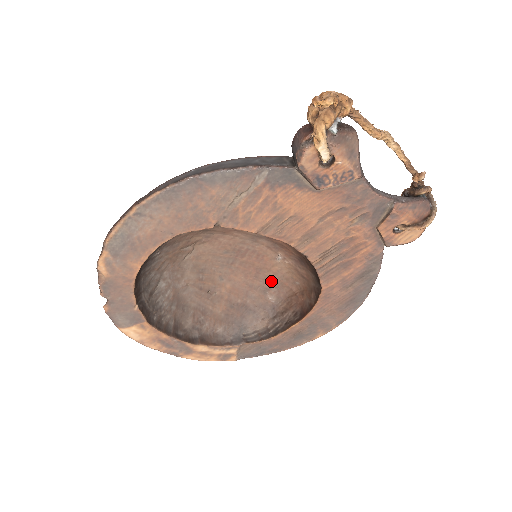
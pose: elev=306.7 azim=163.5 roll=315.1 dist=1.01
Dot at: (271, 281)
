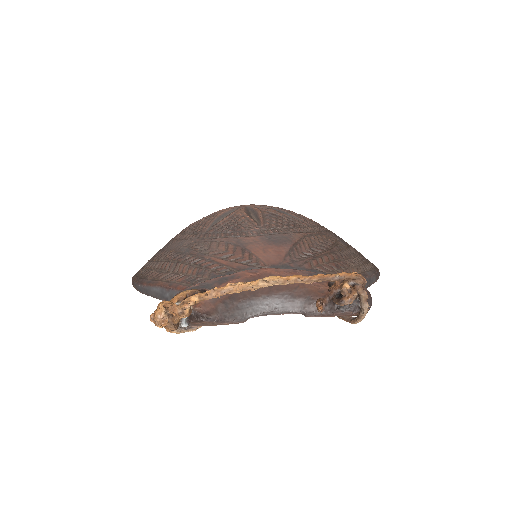
Dot at: occluded
